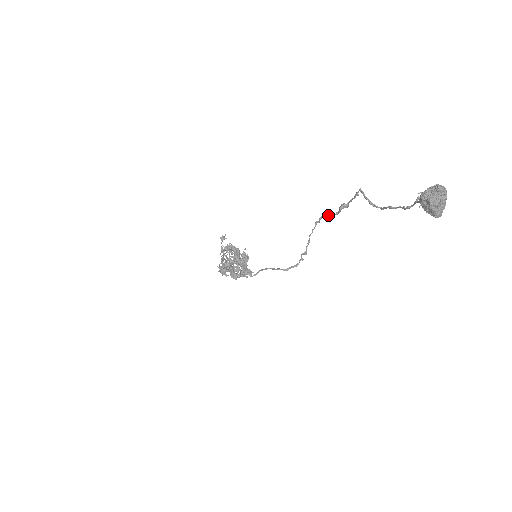
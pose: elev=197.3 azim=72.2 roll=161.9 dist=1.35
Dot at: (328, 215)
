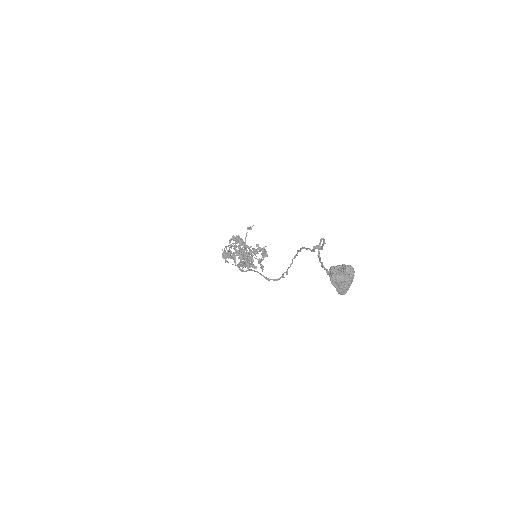
Dot at: (307, 249)
